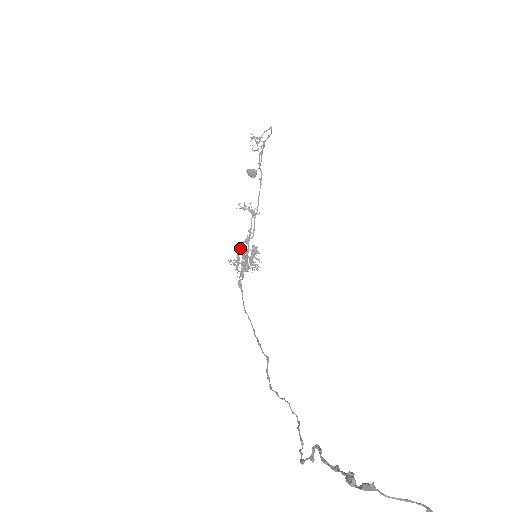
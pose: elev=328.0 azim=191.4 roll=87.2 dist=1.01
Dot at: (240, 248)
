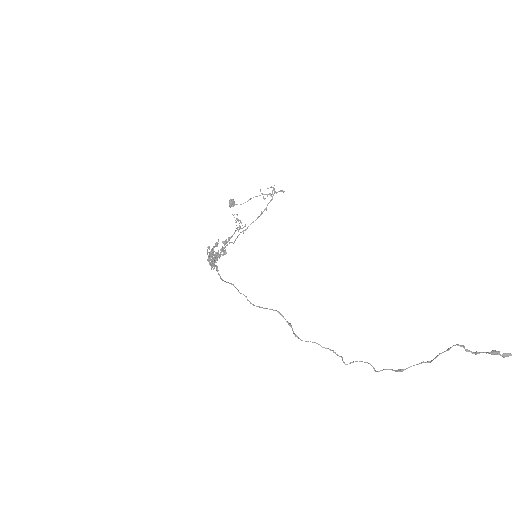
Dot at: occluded
